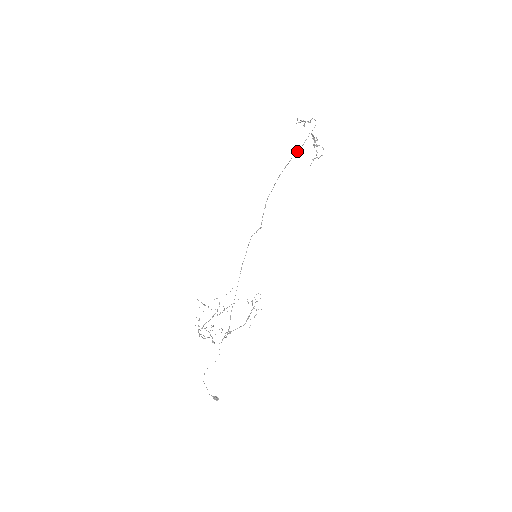
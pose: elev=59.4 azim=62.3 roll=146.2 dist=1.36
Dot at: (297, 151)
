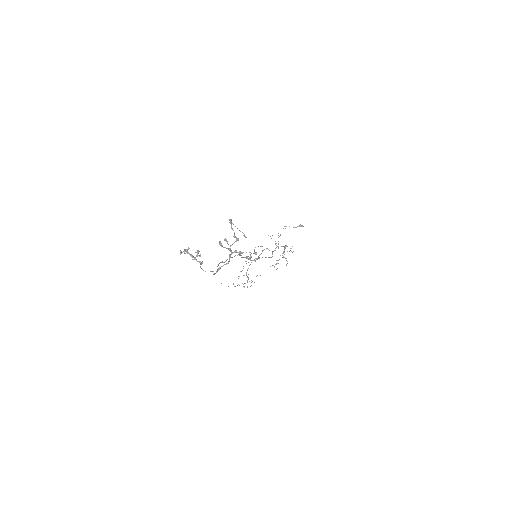
Dot at: occluded
